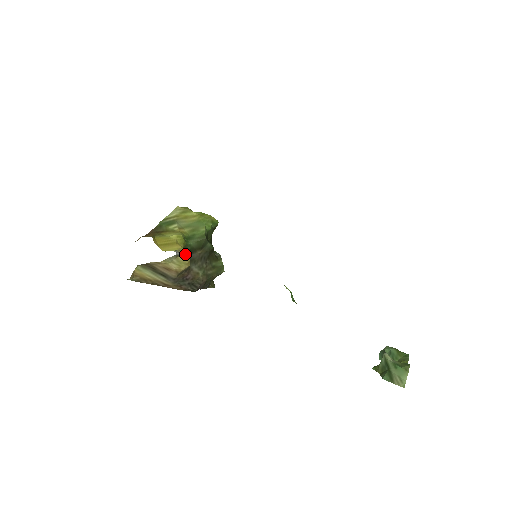
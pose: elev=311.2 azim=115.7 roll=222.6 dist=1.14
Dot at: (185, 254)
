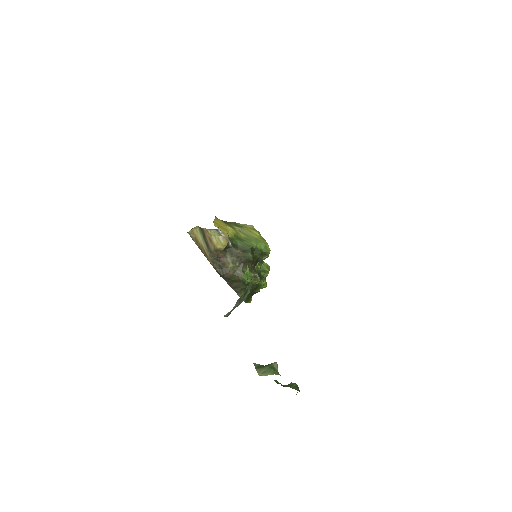
Dot at: (226, 239)
